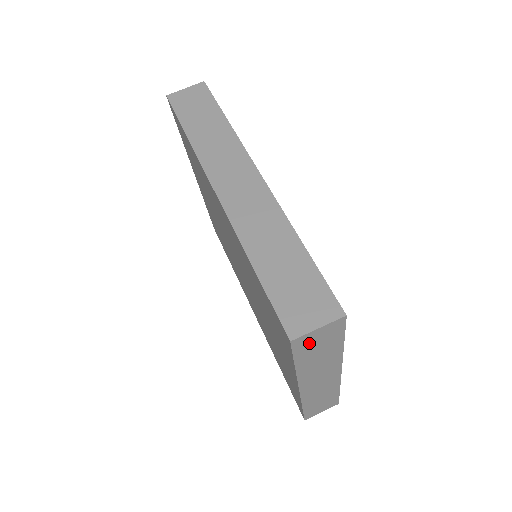
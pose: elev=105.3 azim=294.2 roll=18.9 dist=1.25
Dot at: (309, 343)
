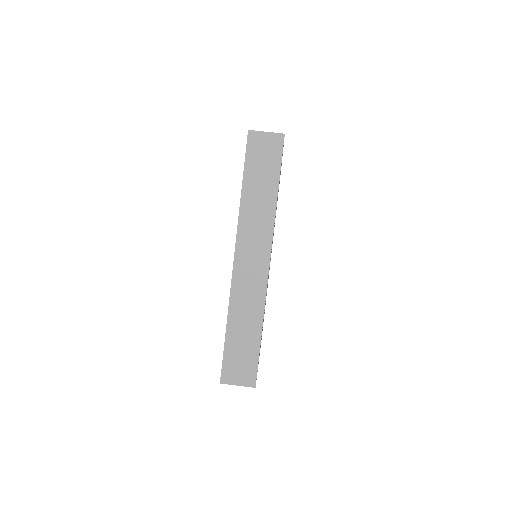
Dot at: occluded
